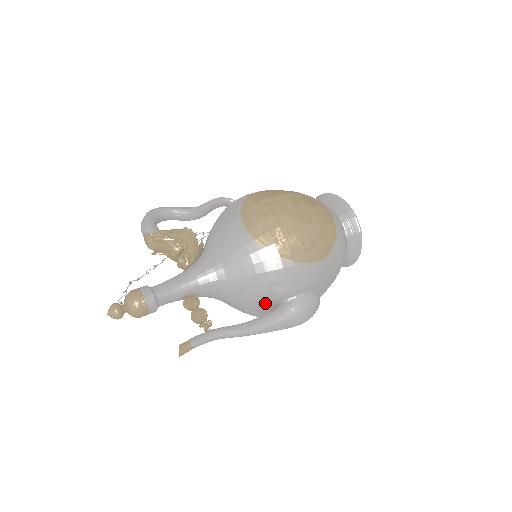
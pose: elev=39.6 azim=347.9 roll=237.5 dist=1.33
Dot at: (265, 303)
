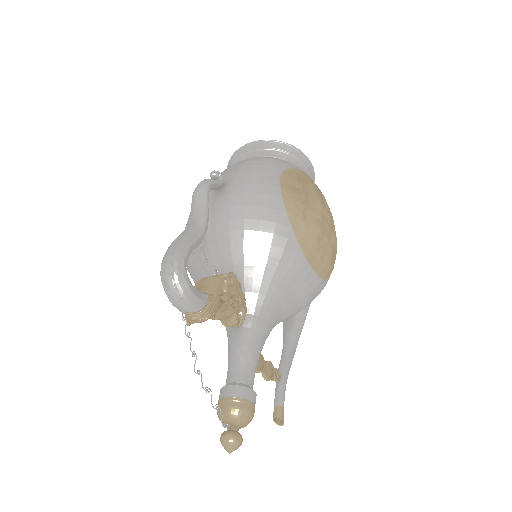
Dot at: occluded
